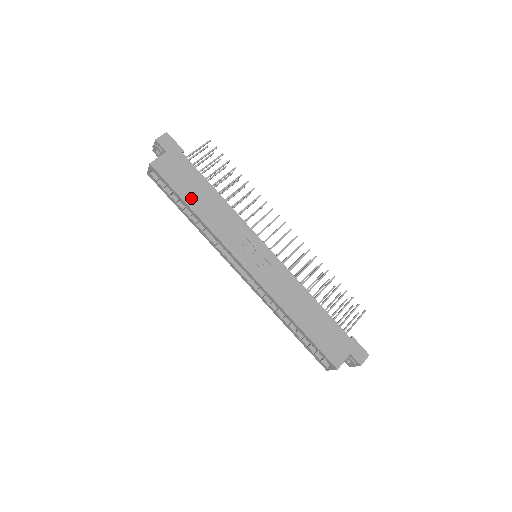
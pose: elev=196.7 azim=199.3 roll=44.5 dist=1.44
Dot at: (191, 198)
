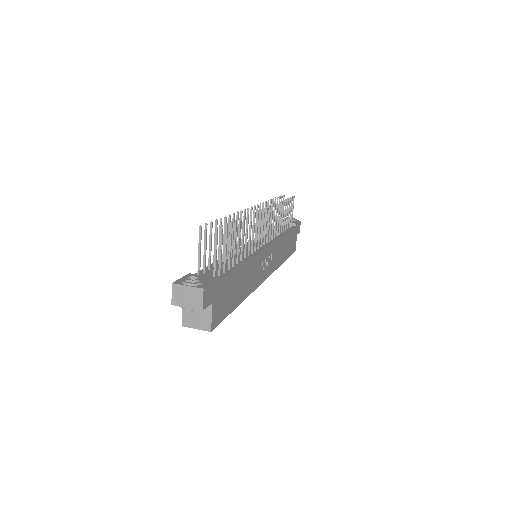
Dot at: (236, 299)
